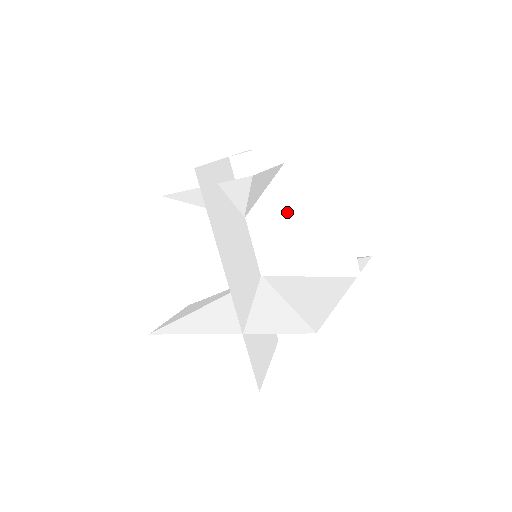
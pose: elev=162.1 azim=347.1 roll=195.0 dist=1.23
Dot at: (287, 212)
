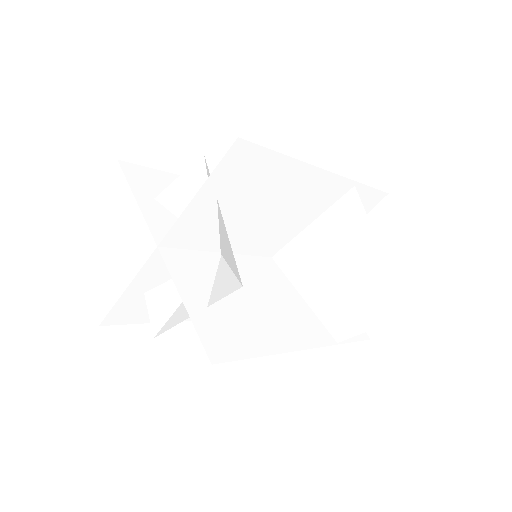
Dot at: (255, 217)
